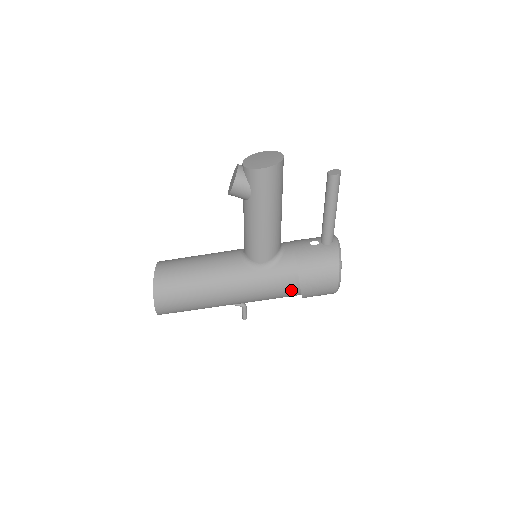
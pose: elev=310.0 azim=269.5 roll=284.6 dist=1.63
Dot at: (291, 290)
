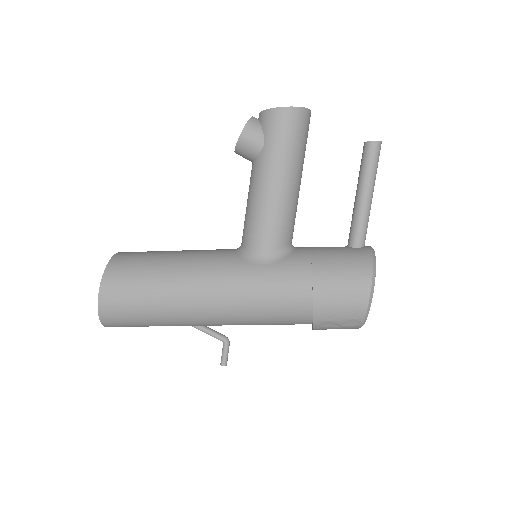
Dot at: (299, 300)
